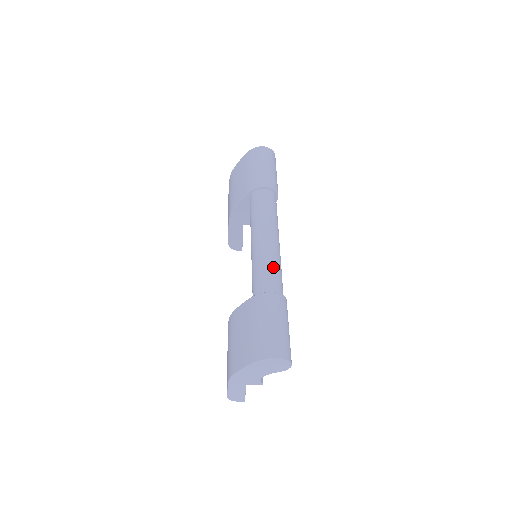
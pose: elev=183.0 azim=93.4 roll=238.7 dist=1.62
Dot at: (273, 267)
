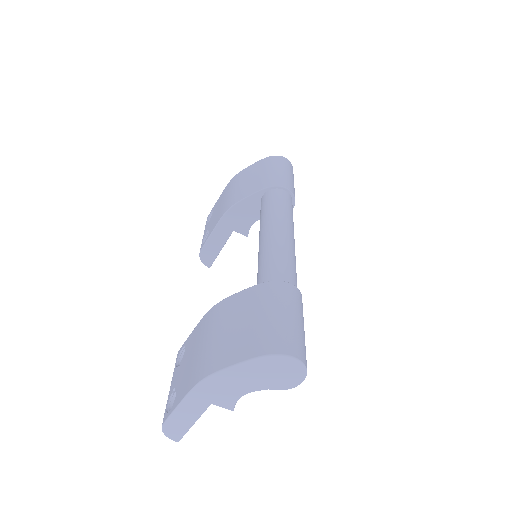
Dot at: (292, 262)
